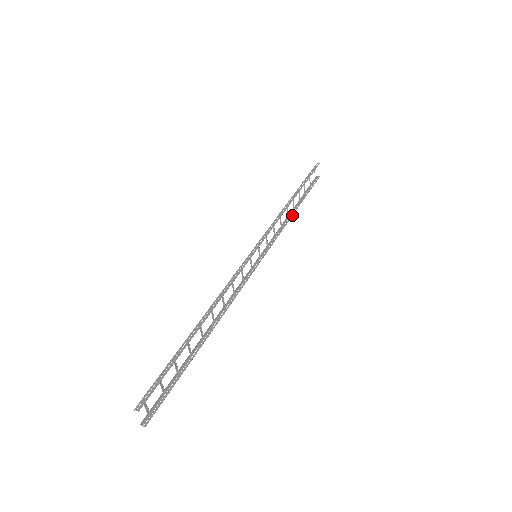
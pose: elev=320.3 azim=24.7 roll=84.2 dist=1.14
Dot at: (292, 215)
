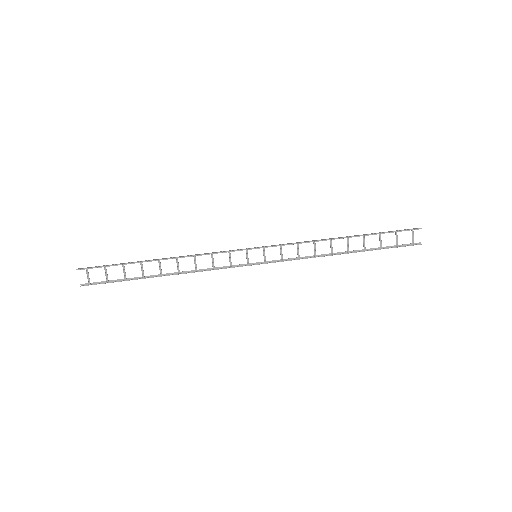
Dot at: (338, 254)
